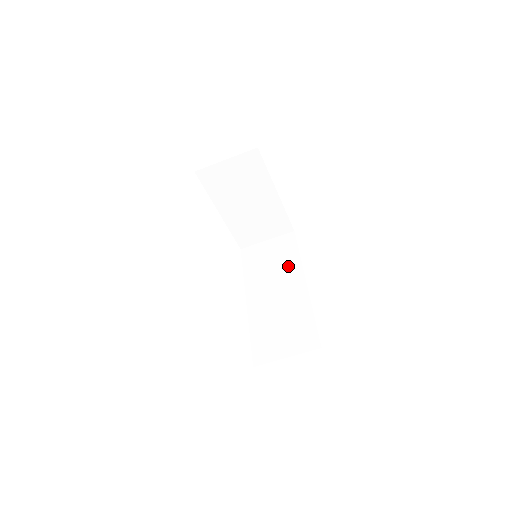
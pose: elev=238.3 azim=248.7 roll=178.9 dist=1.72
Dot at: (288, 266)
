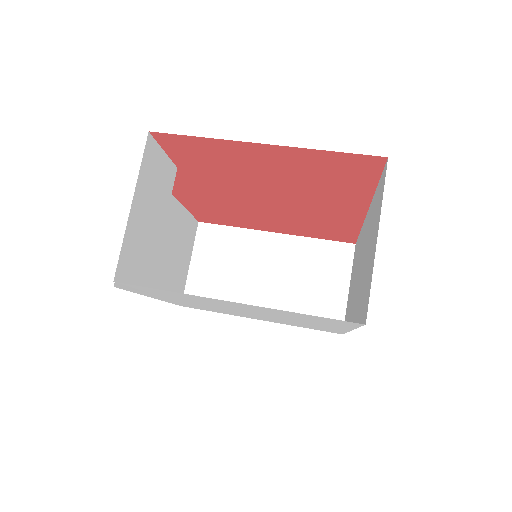
Dot at: (358, 250)
